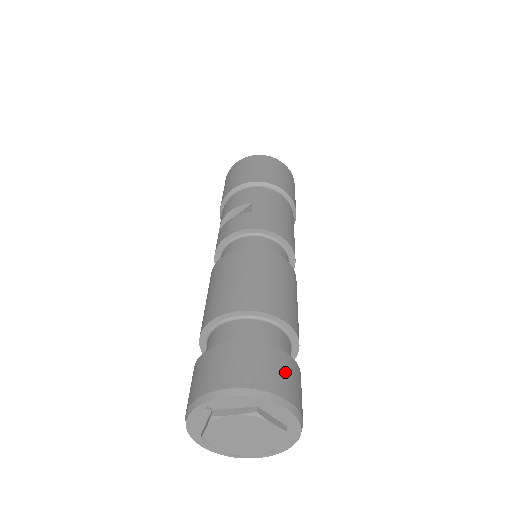
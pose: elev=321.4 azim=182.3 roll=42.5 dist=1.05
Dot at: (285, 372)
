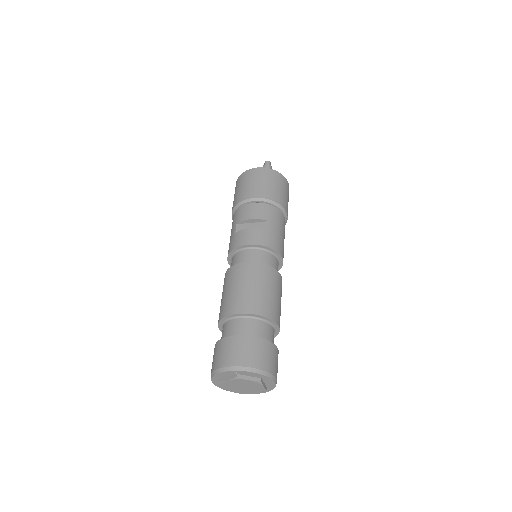
Dot at: (277, 361)
